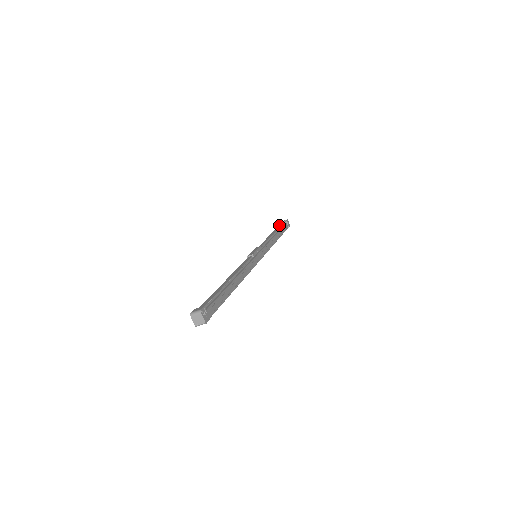
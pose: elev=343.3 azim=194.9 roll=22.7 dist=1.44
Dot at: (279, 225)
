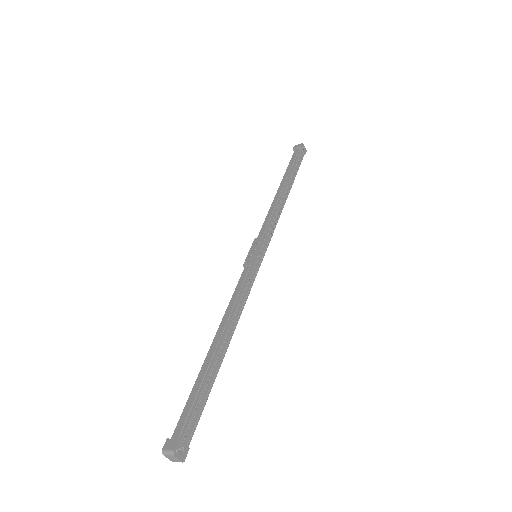
Dot at: occluded
